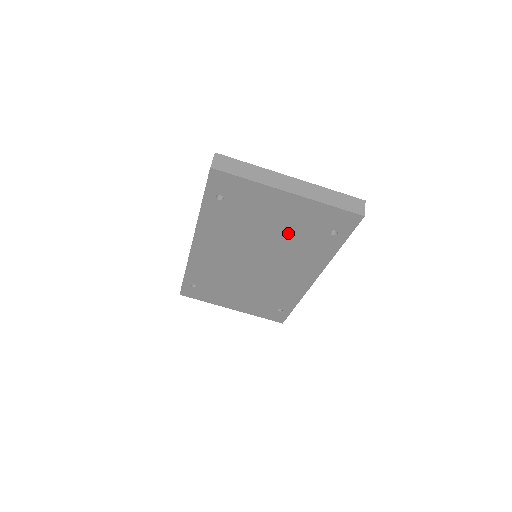
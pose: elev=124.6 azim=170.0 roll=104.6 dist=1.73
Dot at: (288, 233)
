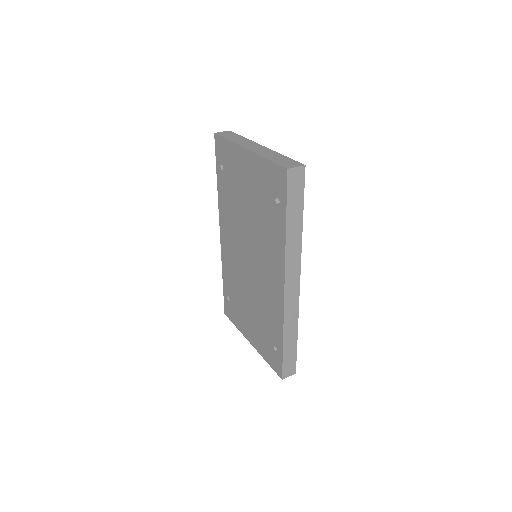
Dot at: (256, 207)
